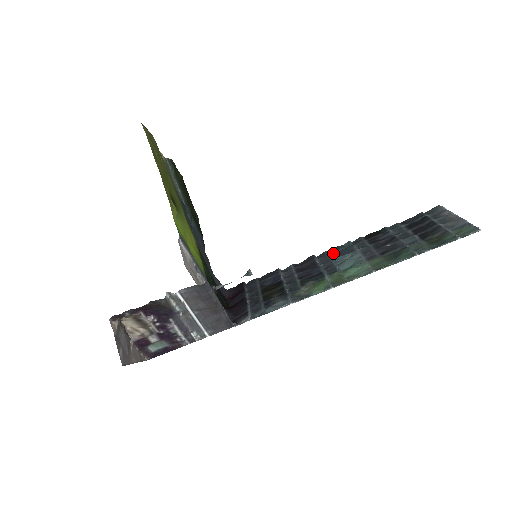
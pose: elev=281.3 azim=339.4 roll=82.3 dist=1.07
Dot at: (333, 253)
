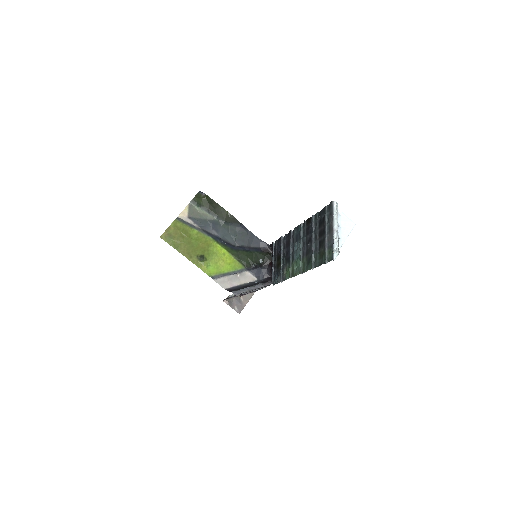
Dot at: (295, 235)
